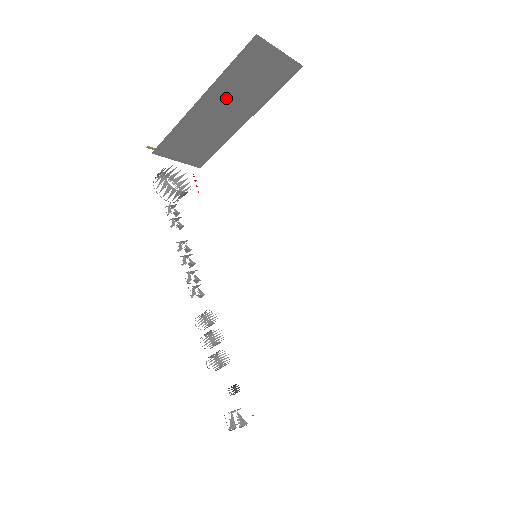
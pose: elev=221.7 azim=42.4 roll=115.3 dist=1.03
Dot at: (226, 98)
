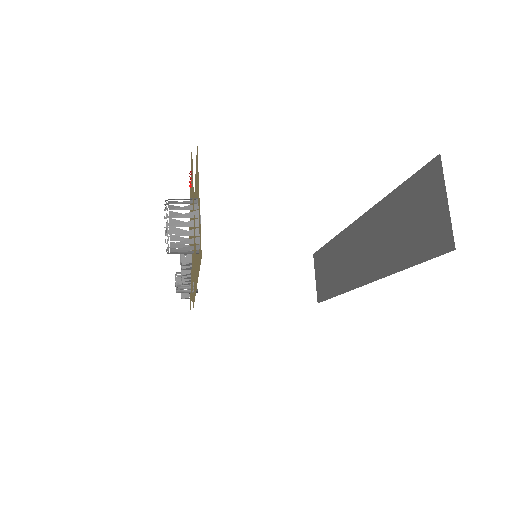
Dot at: occluded
